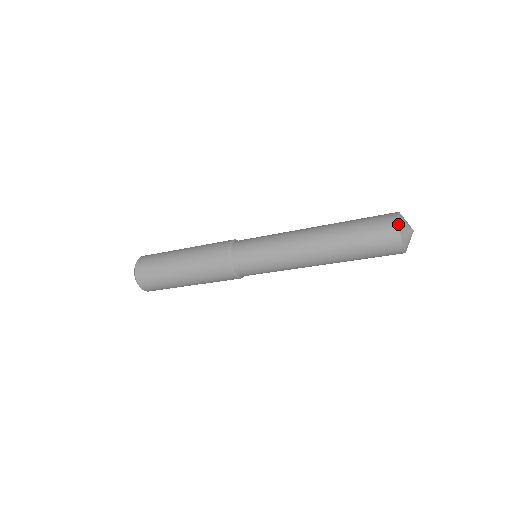
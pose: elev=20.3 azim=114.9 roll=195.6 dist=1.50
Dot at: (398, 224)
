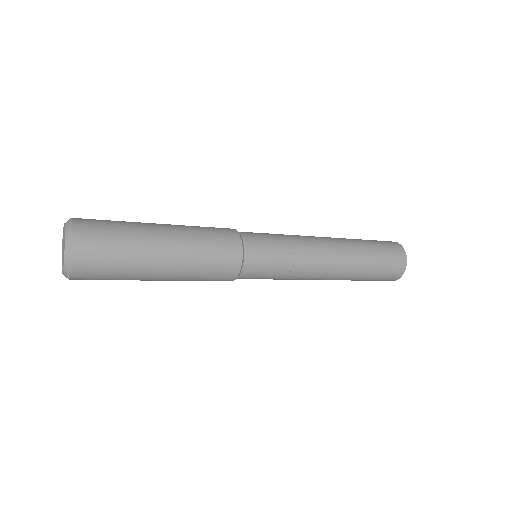
Dot at: occluded
